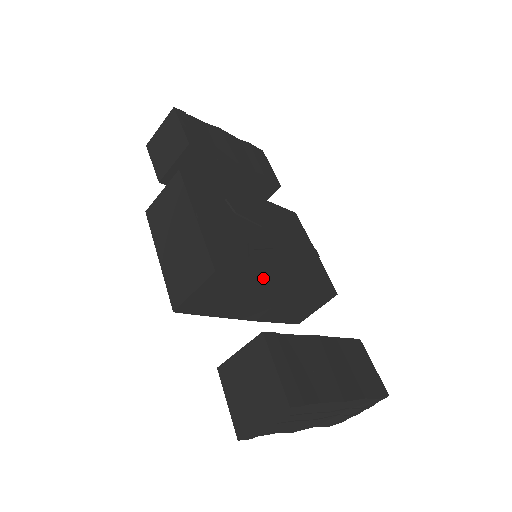
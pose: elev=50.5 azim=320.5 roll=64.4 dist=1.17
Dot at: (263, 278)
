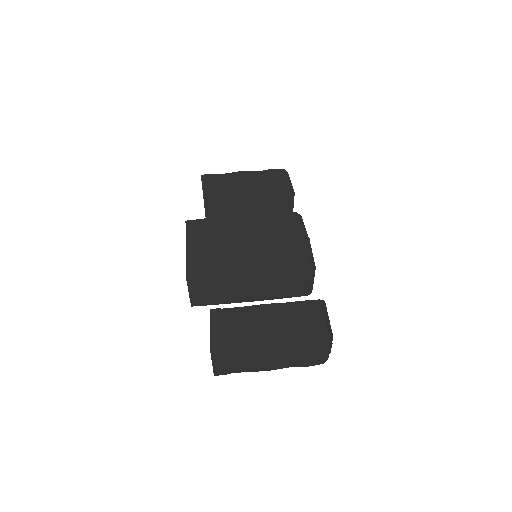
Dot at: (227, 274)
